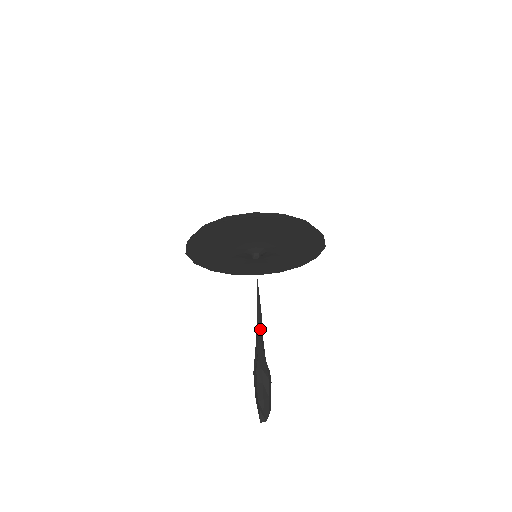
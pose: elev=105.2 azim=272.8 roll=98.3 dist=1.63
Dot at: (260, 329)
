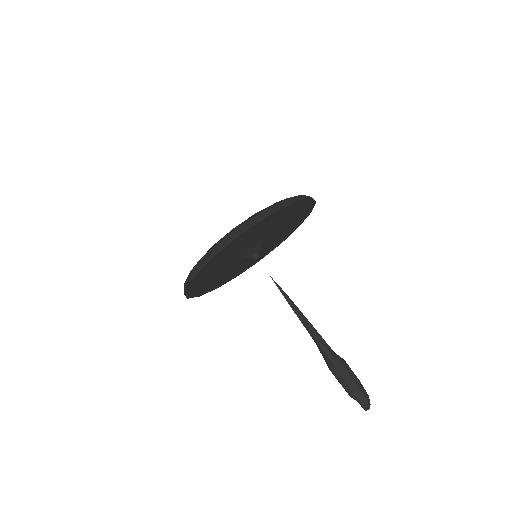
Dot at: (308, 327)
